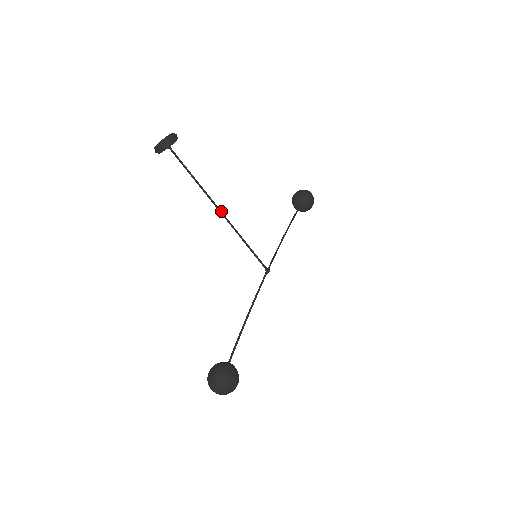
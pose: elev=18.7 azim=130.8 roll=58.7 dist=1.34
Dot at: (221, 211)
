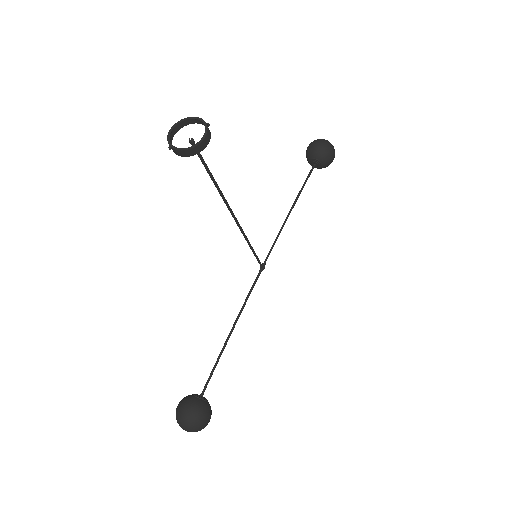
Dot at: occluded
